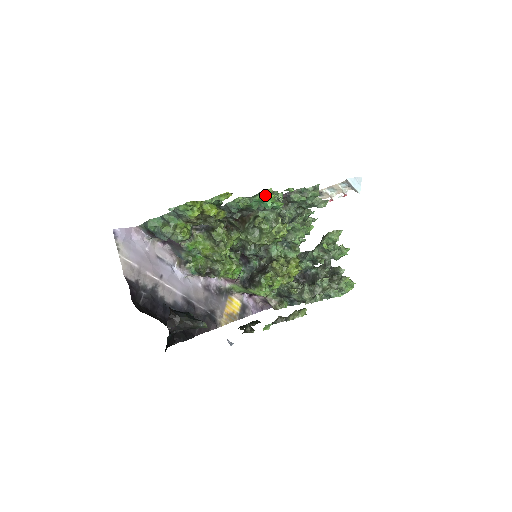
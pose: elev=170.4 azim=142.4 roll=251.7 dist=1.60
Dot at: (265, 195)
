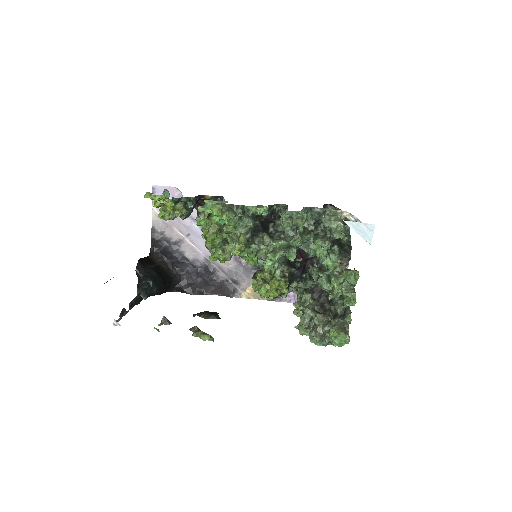
Dot at: (211, 210)
